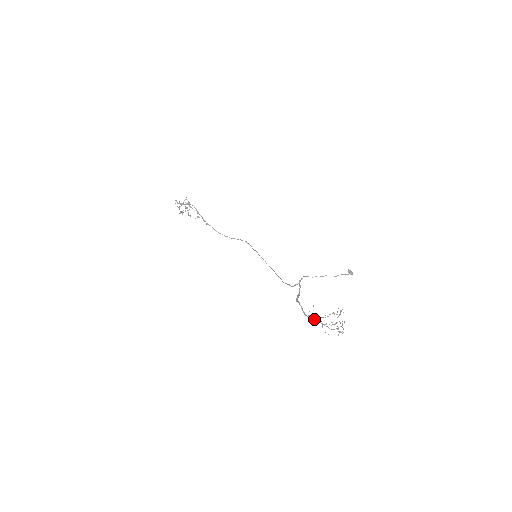
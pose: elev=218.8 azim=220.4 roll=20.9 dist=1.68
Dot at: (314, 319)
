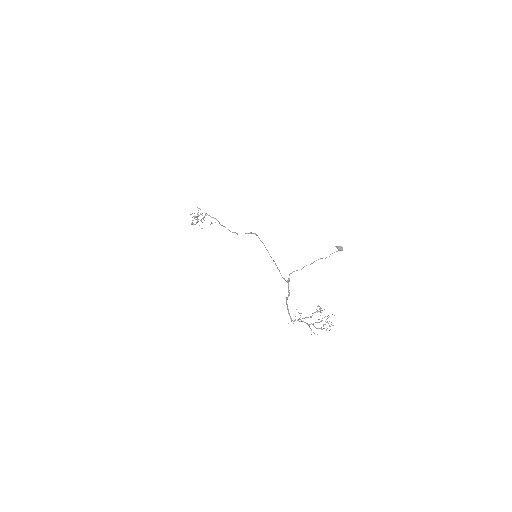
Dot at: occluded
